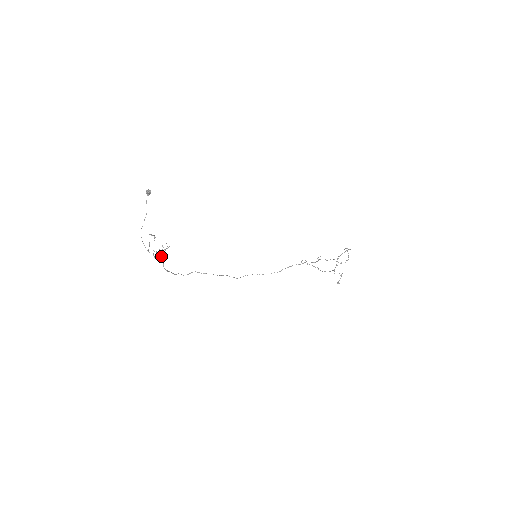
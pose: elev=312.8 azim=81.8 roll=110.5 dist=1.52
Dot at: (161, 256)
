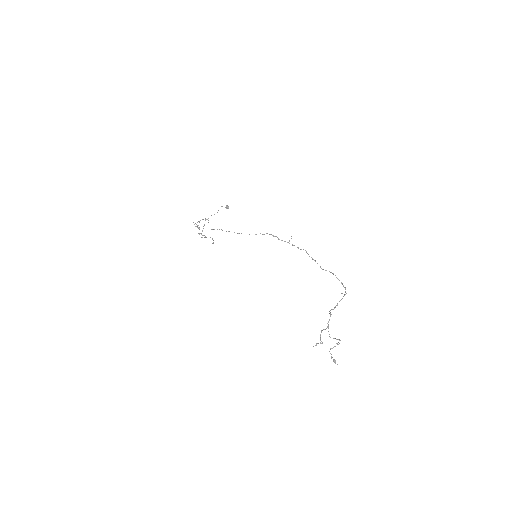
Dot at: occluded
